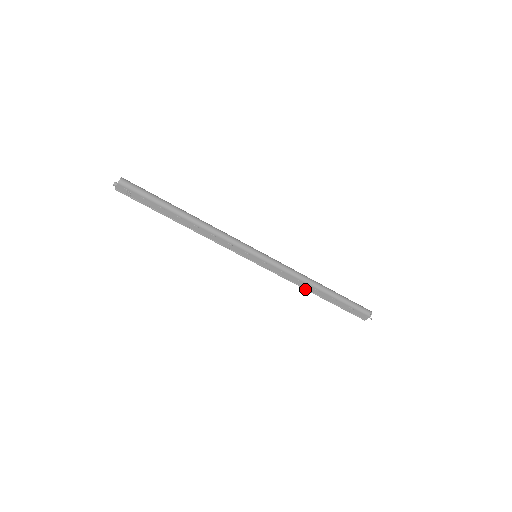
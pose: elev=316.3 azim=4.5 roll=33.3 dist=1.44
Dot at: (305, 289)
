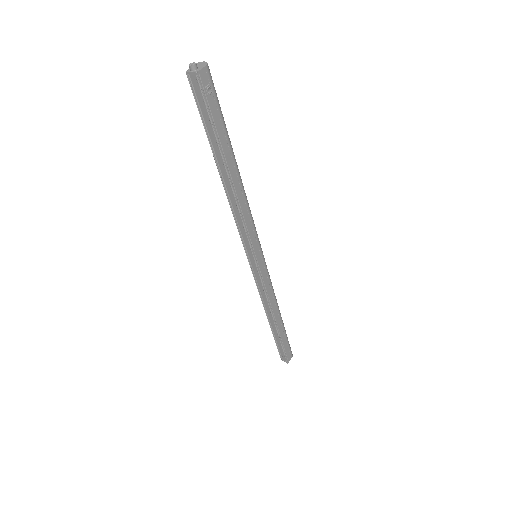
Dot at: (272, 313)
